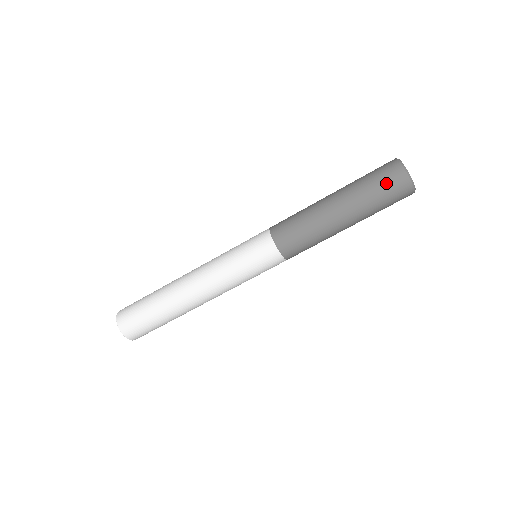
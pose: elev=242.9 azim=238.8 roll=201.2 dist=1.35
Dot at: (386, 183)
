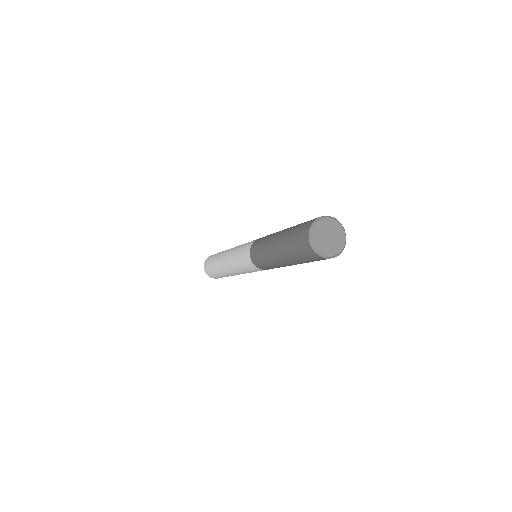
Dot at: (304, 255)
